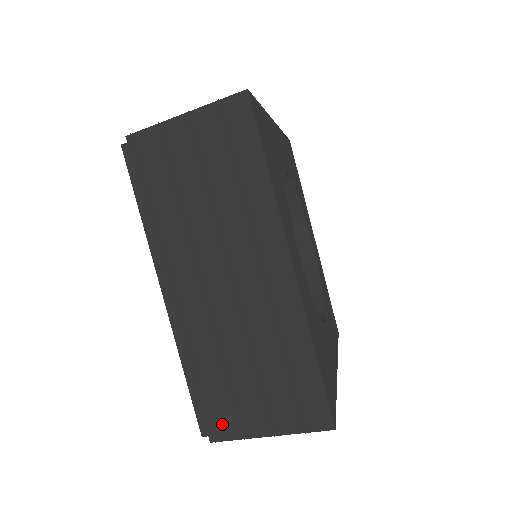
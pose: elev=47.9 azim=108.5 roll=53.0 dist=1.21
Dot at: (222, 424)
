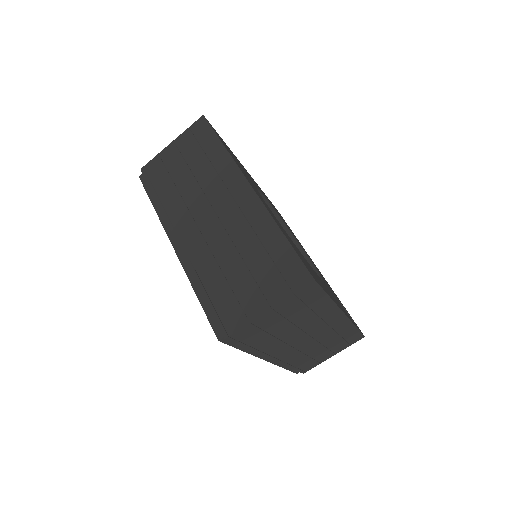
Dot at: (230, 319)
